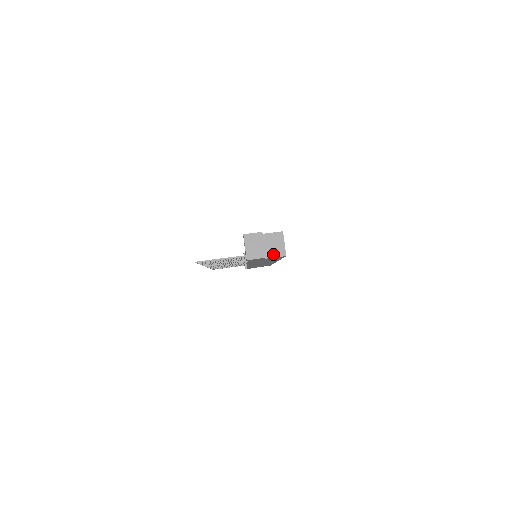
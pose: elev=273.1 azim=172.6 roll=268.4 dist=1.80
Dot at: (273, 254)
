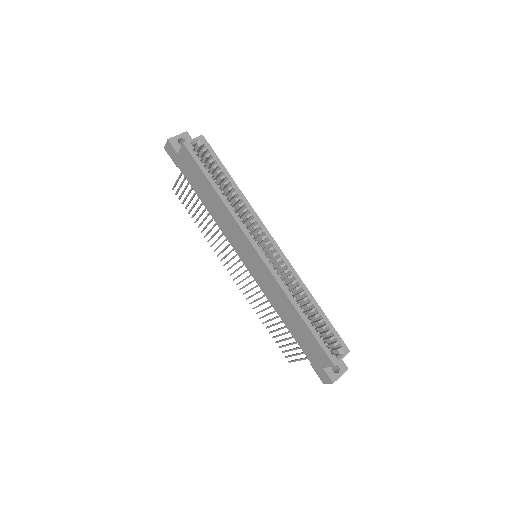
Dot at: occluded
